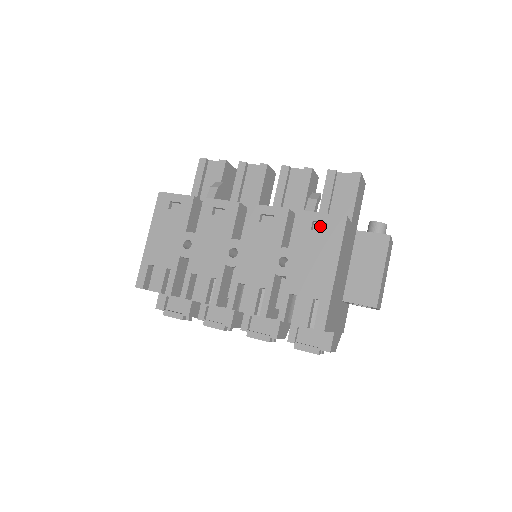
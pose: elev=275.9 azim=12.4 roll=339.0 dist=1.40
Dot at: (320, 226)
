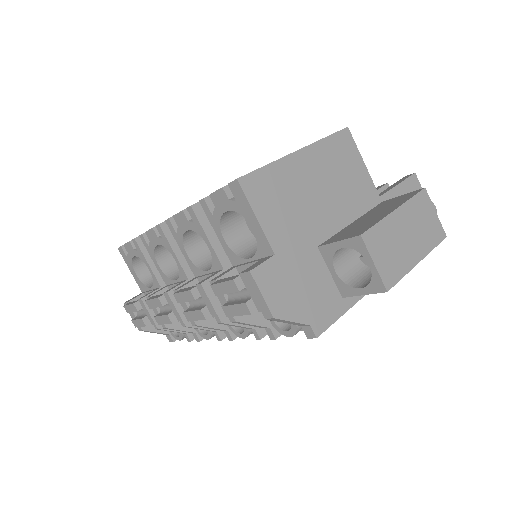
Dot at: occluded
